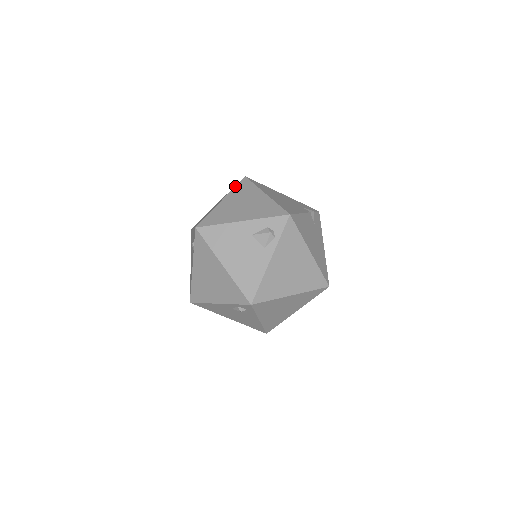
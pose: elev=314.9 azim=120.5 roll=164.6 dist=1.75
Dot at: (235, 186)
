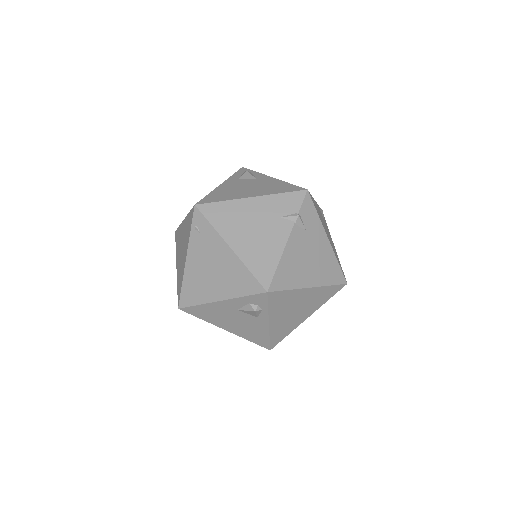
Dot at: (190, 229)
